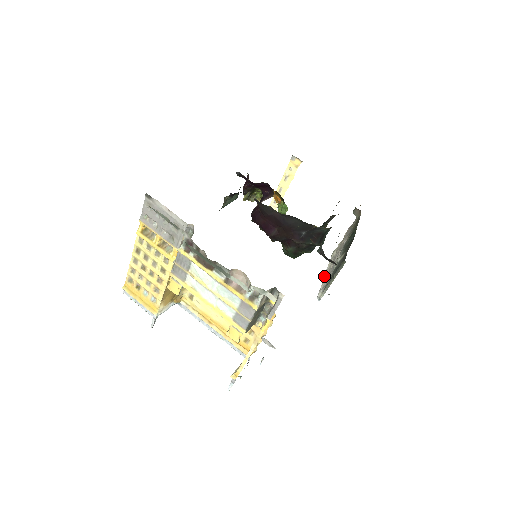
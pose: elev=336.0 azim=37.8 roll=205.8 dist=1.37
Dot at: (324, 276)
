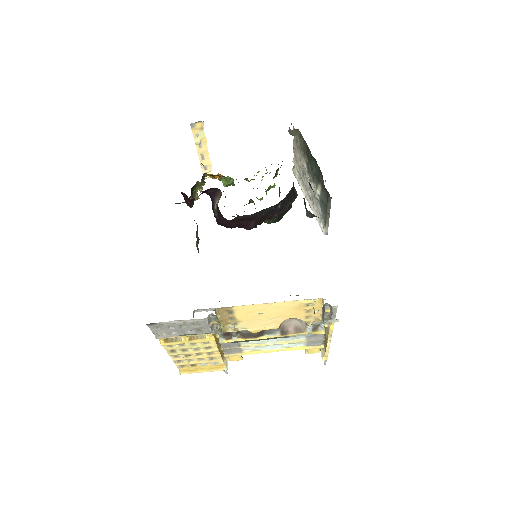
Dot at: (309, 205)
